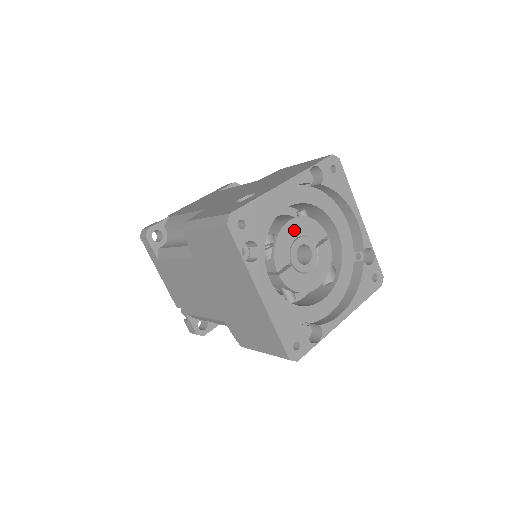
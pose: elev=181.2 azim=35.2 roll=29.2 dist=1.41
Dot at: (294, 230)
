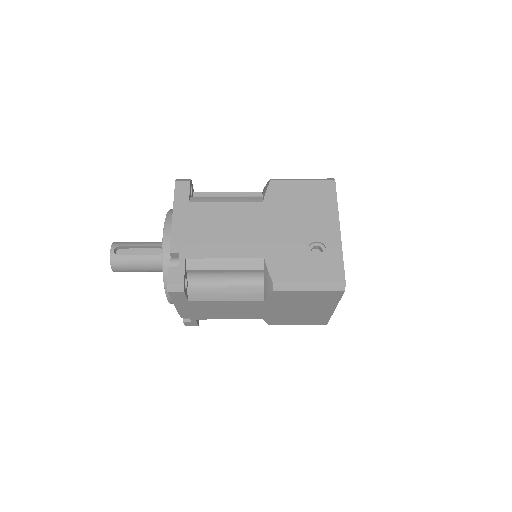
Dot at: occluded
